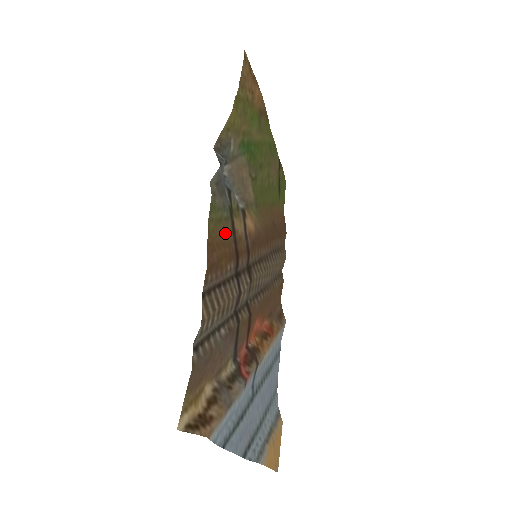
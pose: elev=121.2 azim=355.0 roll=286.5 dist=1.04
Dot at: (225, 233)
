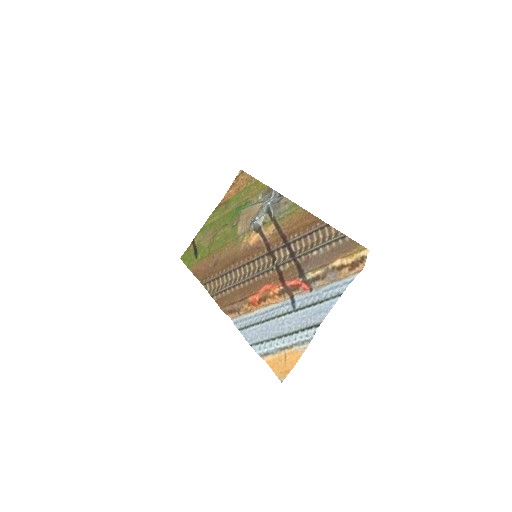
Dot at: (289, 222)
